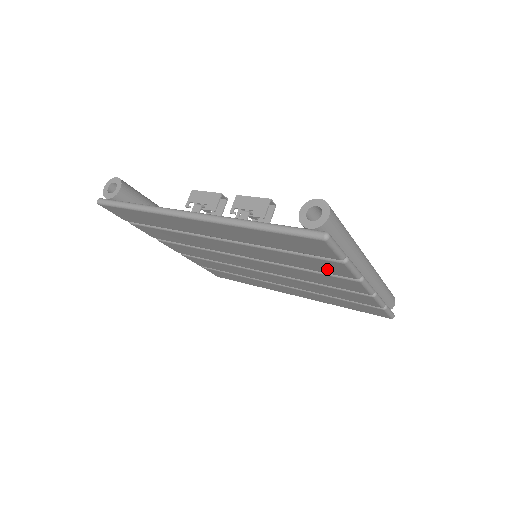
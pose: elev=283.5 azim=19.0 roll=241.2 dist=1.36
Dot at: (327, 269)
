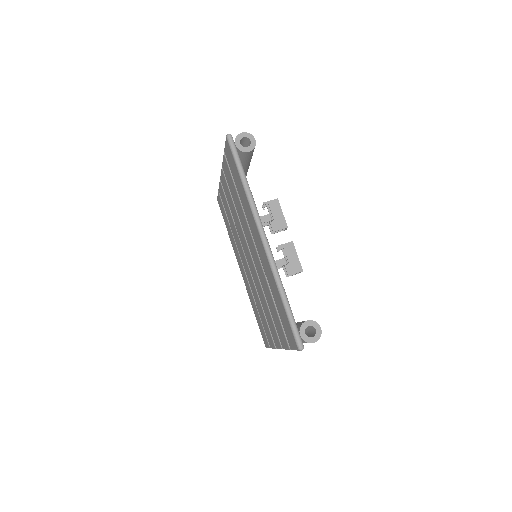
Dot at: (278, 329)
